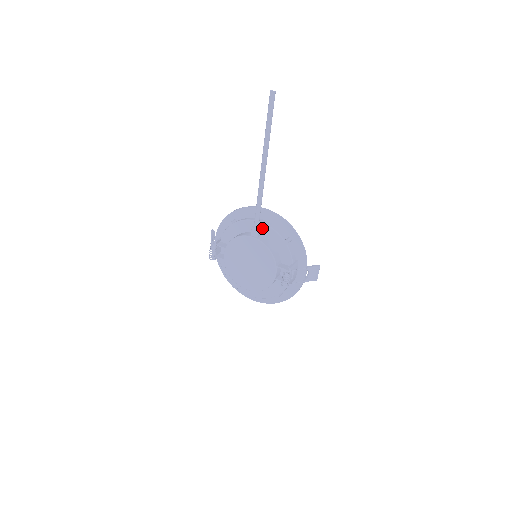
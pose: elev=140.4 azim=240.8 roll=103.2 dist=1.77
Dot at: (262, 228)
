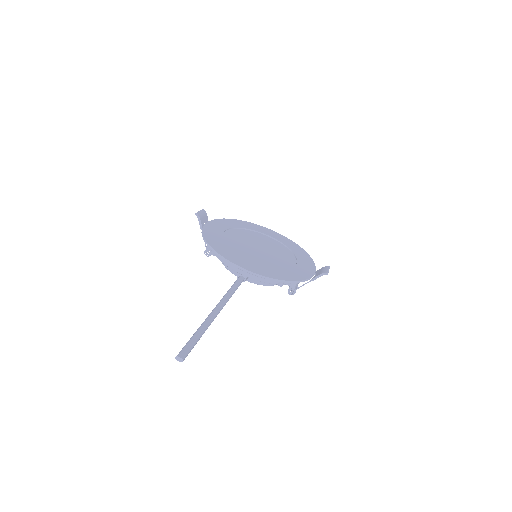
Dot at: occluded
